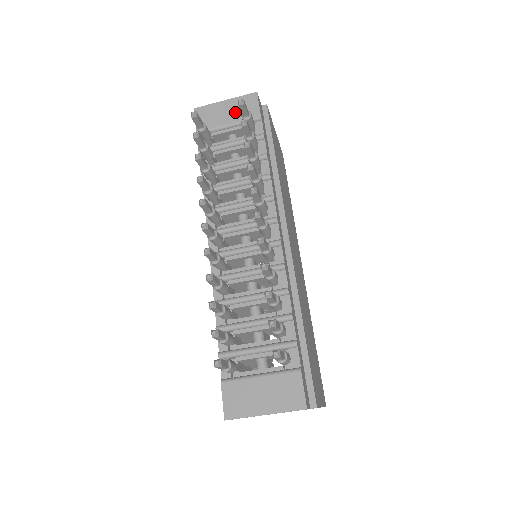
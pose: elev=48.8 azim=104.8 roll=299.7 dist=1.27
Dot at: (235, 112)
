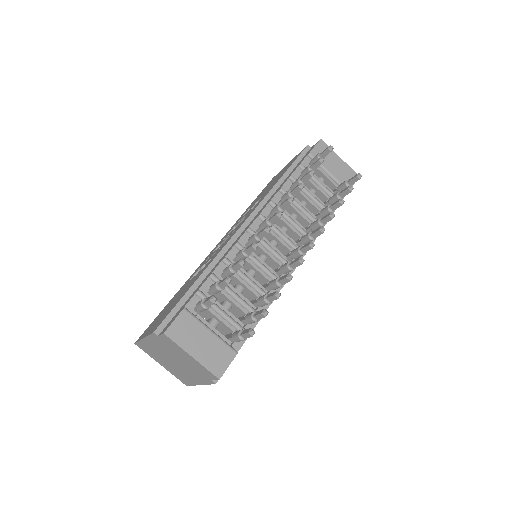
Dot at: (339, 171)
